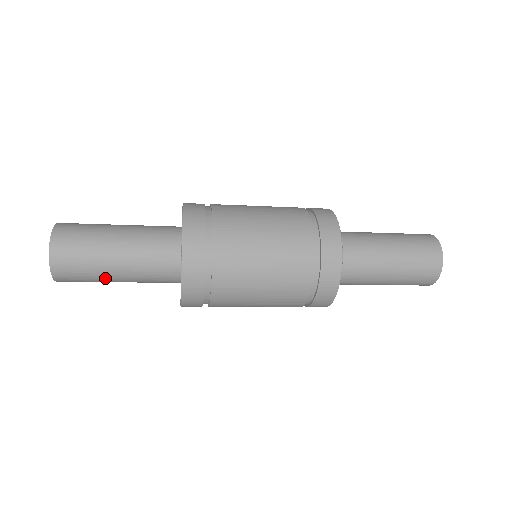
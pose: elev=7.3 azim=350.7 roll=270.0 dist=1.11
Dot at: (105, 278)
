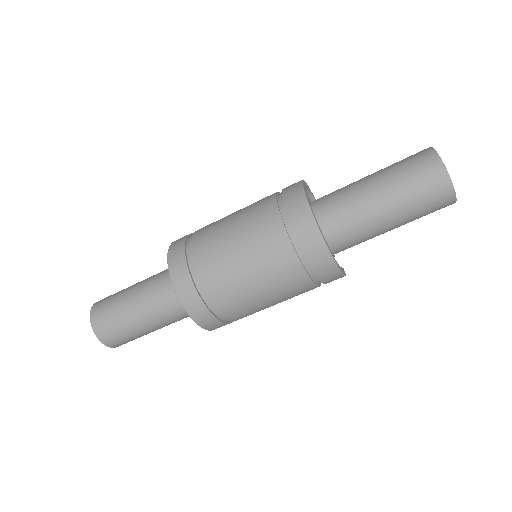
Dot at: (134, 324)
